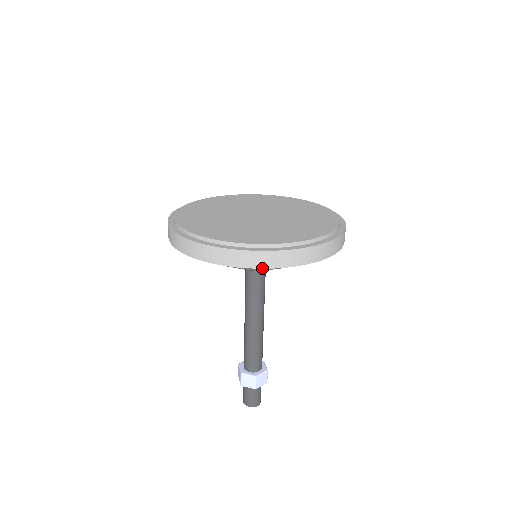
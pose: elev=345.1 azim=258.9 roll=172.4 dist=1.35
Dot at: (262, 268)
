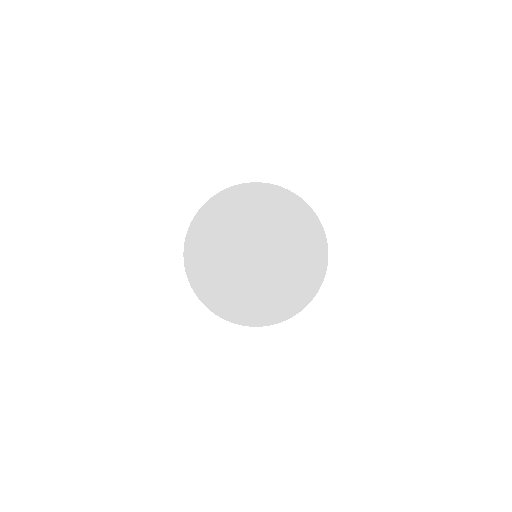
Dot at: occluded
